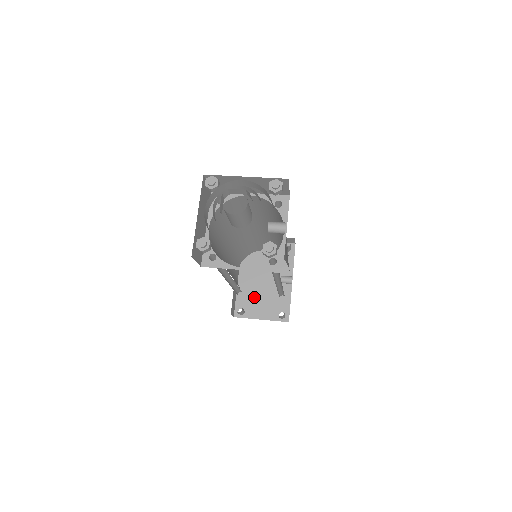
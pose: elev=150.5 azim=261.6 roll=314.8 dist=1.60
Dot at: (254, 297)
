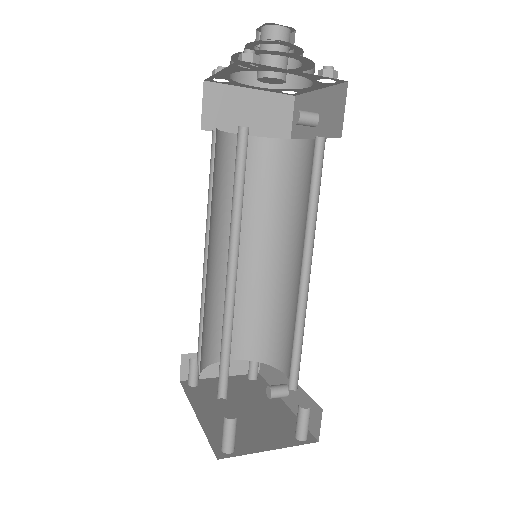
Dot at: (238, 428)
